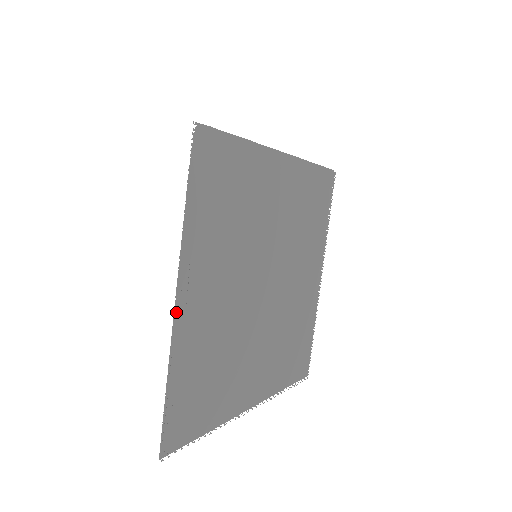
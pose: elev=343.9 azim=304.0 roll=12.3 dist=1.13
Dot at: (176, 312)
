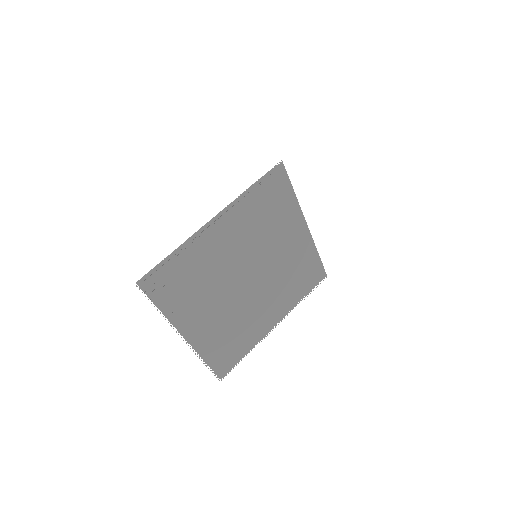
Dot at: (206, 225)
